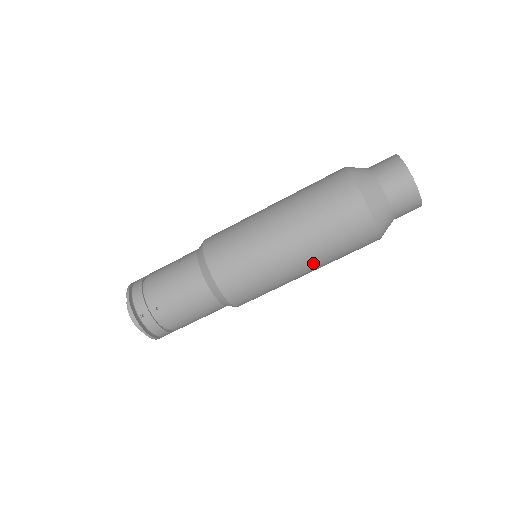
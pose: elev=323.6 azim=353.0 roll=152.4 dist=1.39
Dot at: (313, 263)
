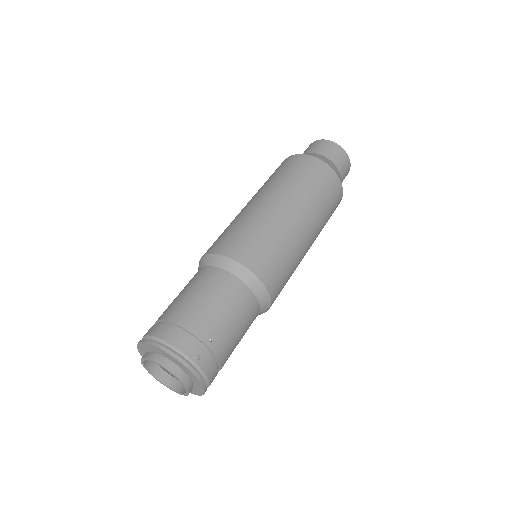
Dot at: (315, 236)
